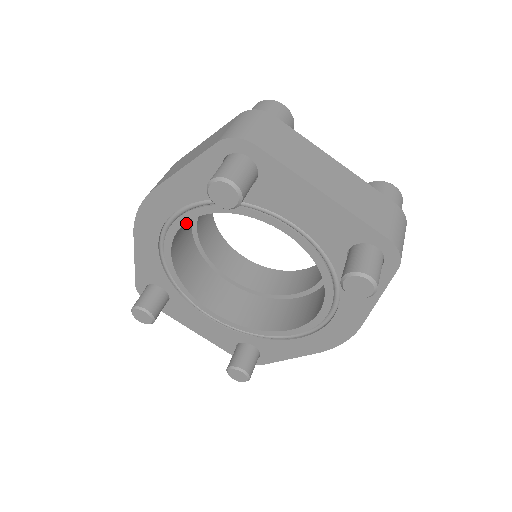
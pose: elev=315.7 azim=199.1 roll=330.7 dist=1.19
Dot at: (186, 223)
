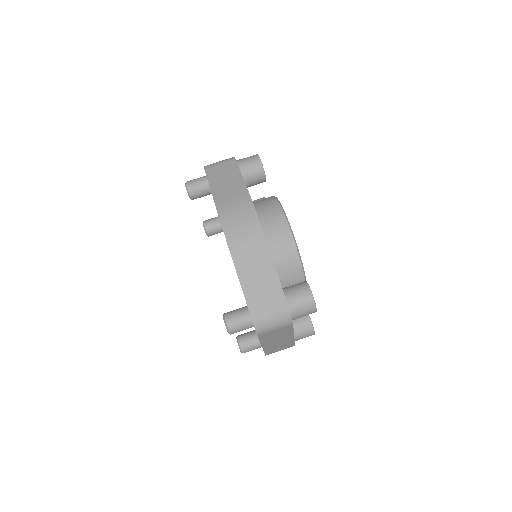
Dot at: occluded
